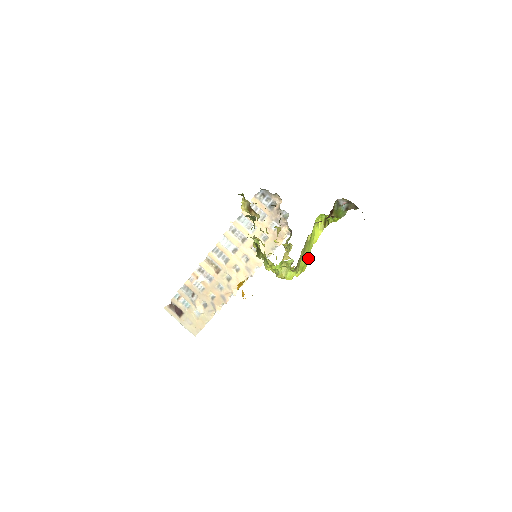
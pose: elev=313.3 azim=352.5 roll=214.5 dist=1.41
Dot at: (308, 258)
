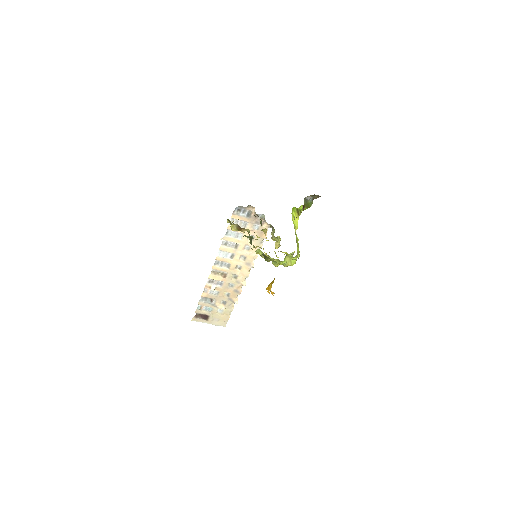
Dot at: occluded
